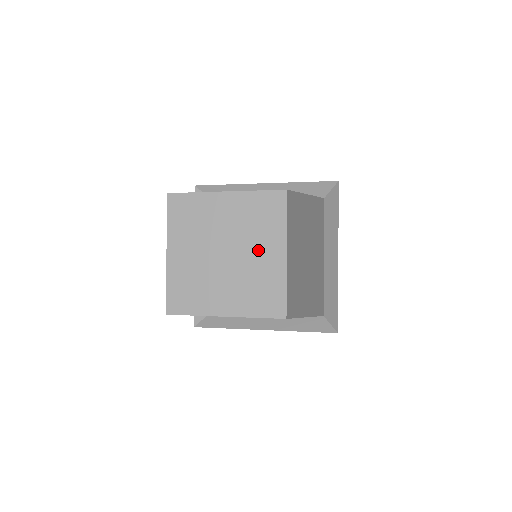
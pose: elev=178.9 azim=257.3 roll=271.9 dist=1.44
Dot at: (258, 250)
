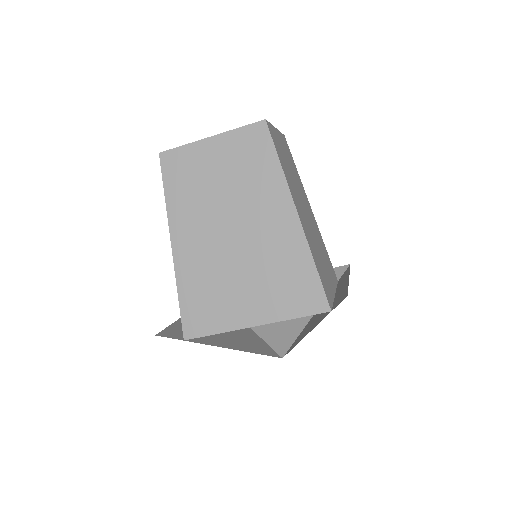
Dot at: occluded
